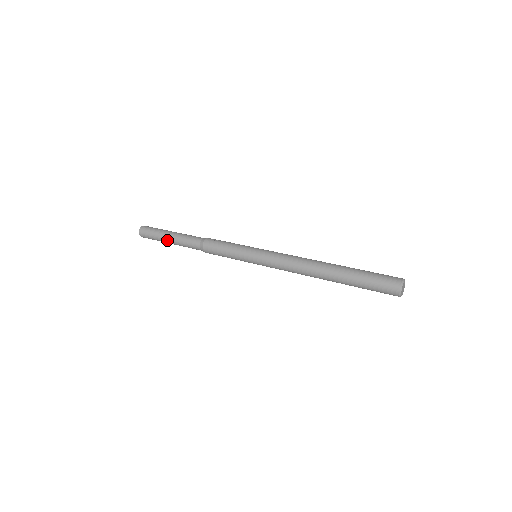
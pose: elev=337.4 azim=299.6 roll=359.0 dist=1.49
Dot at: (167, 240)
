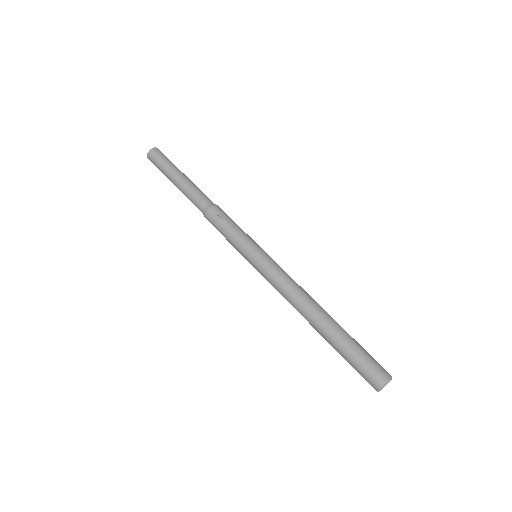
Dot at: occluded
